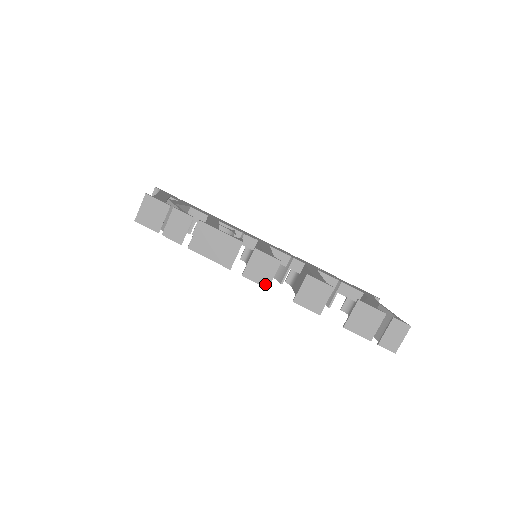
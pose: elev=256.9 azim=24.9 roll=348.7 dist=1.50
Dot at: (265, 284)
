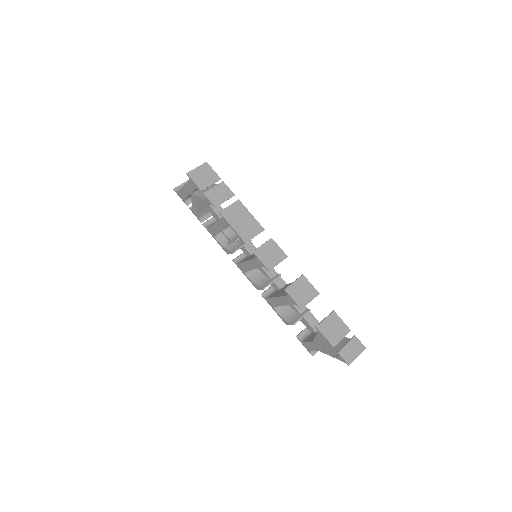
Dot at: (268, 266)
